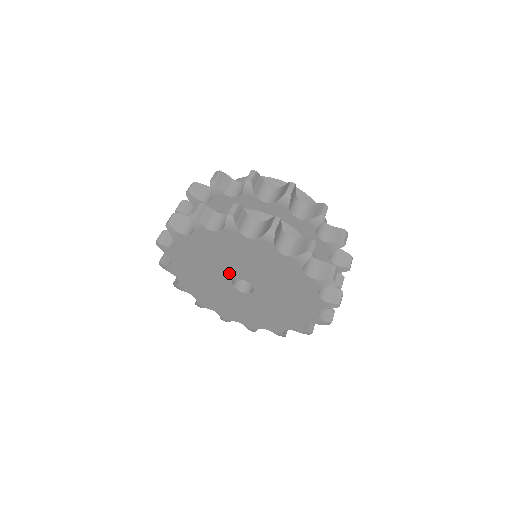
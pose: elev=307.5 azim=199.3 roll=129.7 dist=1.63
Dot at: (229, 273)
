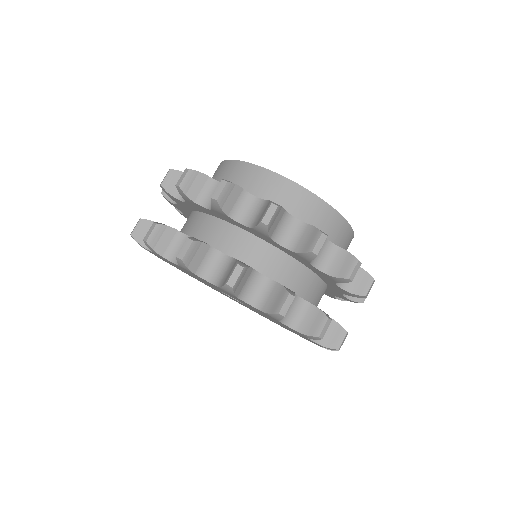
Dot at: occluded
